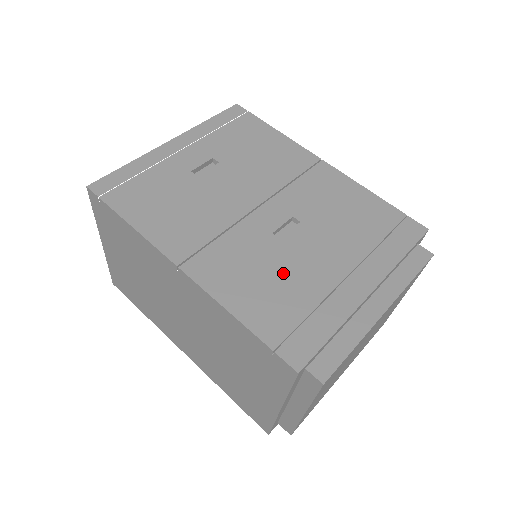
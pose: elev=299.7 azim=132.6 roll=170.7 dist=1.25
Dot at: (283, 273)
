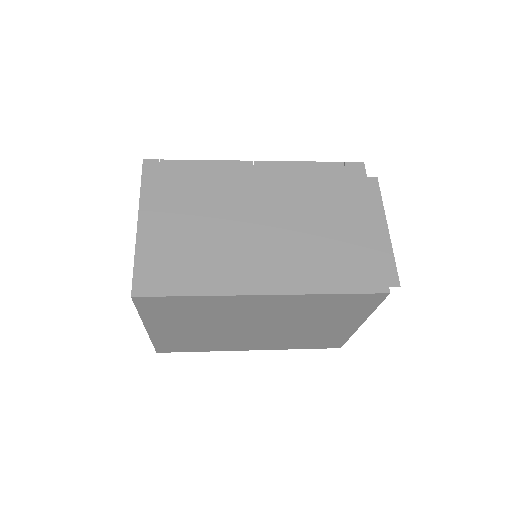
Dot at: occluded
